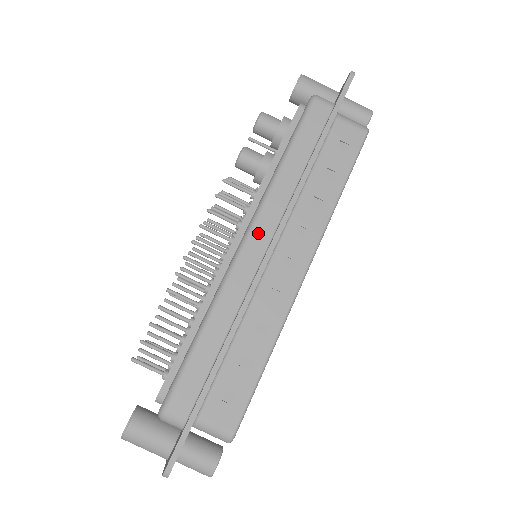
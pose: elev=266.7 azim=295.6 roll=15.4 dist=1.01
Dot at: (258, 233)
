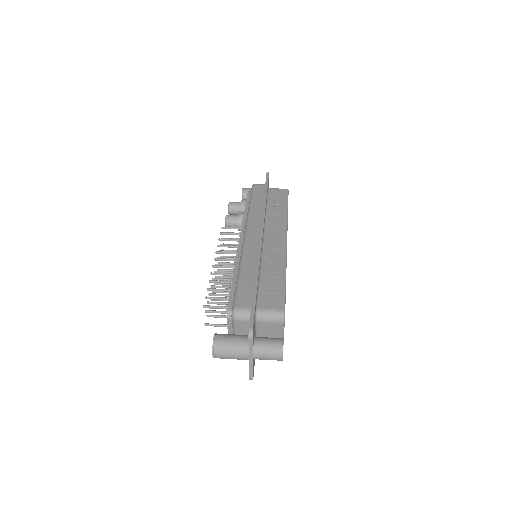
Dot at: (251, 231)
